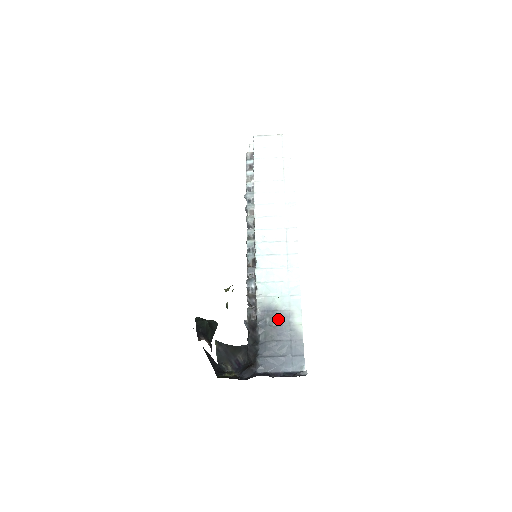
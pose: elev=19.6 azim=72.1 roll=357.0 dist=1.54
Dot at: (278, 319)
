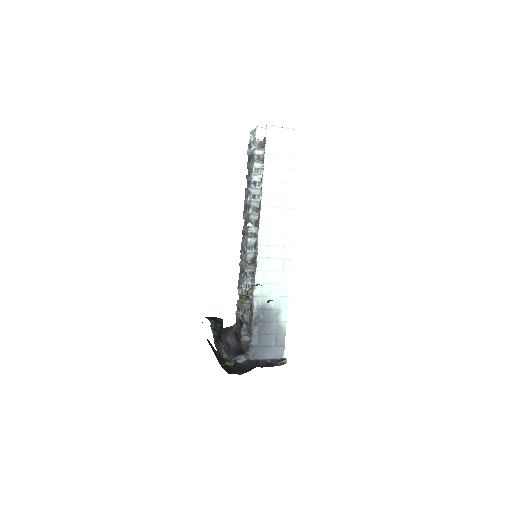
Dot at: (269, 316)
